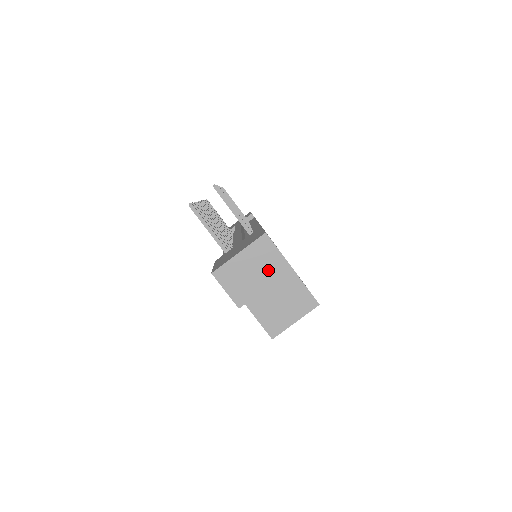
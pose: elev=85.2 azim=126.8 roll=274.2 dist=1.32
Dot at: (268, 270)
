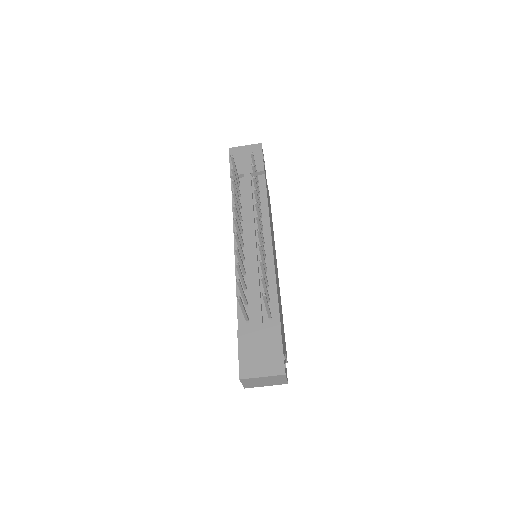
Dot at: (274, 382)
